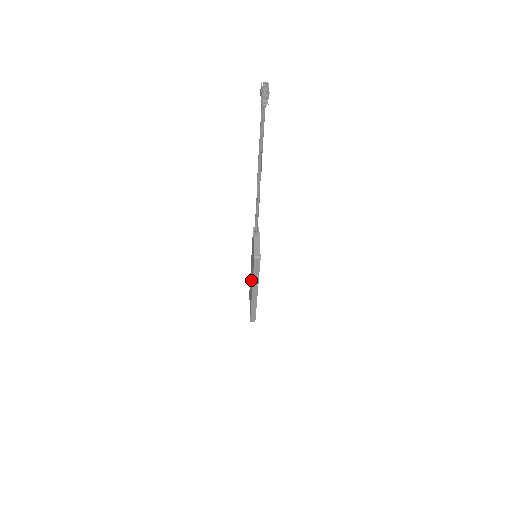
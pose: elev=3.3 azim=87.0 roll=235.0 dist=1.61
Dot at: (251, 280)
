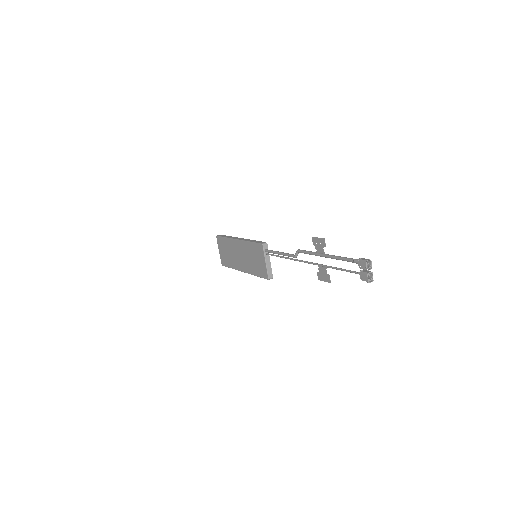
Dot at: (240, 258)
